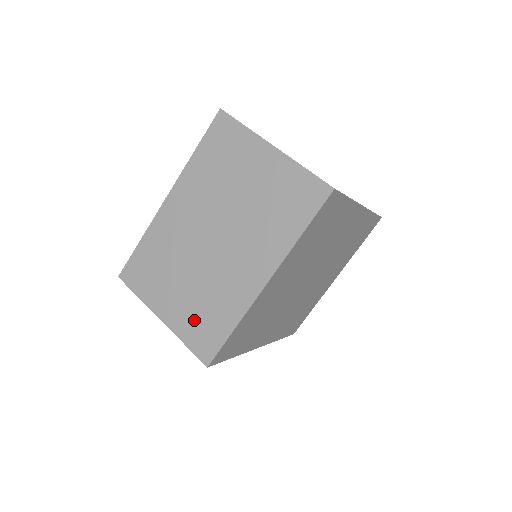
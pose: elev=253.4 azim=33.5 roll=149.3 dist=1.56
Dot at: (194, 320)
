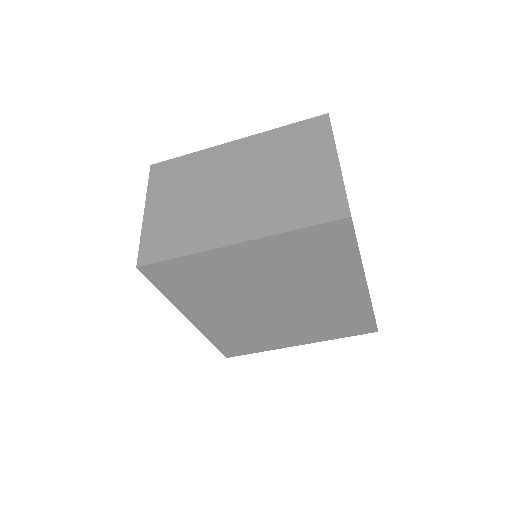
Dot at: (164, 229)
